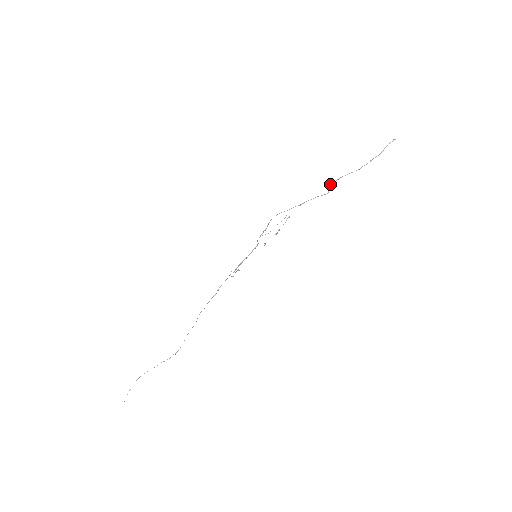
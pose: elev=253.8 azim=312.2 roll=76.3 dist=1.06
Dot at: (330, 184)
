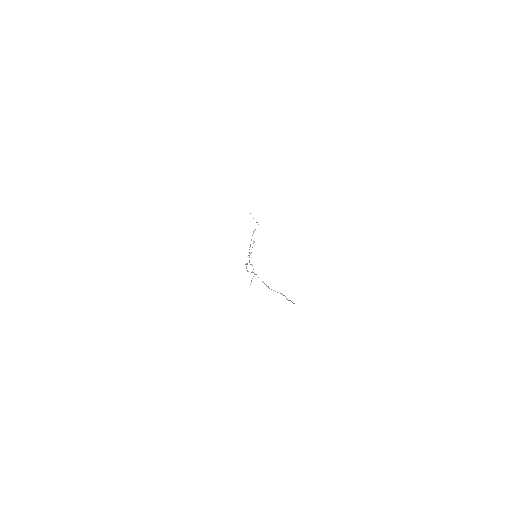
Dot at: occluded
